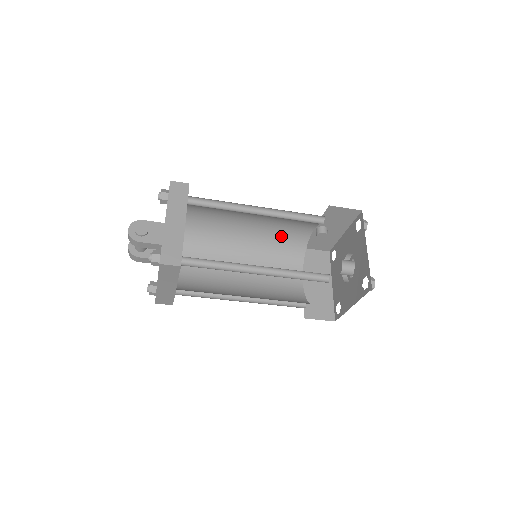
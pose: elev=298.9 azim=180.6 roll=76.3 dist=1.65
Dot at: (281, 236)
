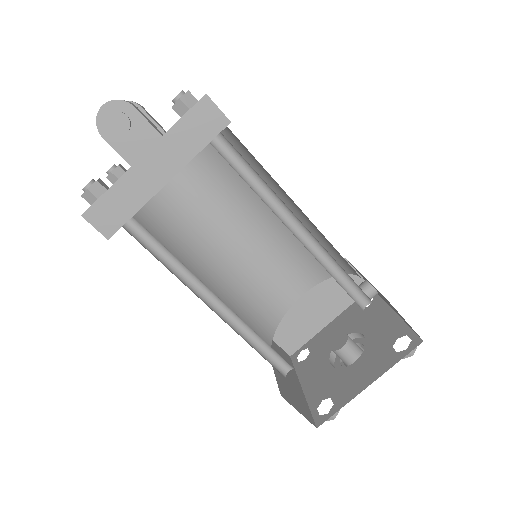
Dot at: (324, 243)
